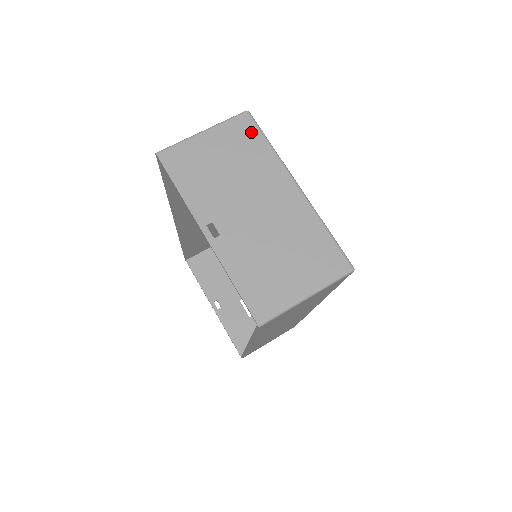
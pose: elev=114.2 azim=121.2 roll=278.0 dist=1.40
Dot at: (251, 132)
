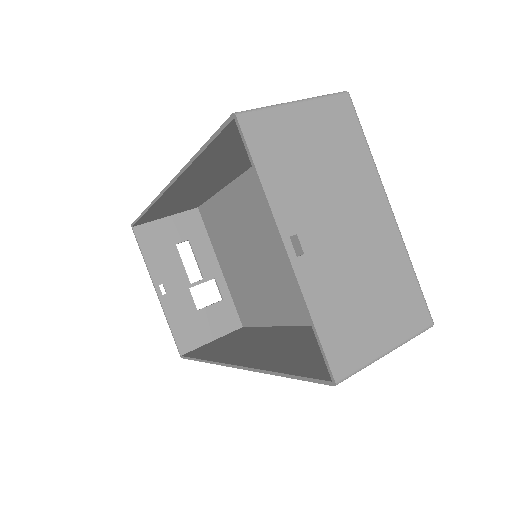
Dot at: (350, 122)
